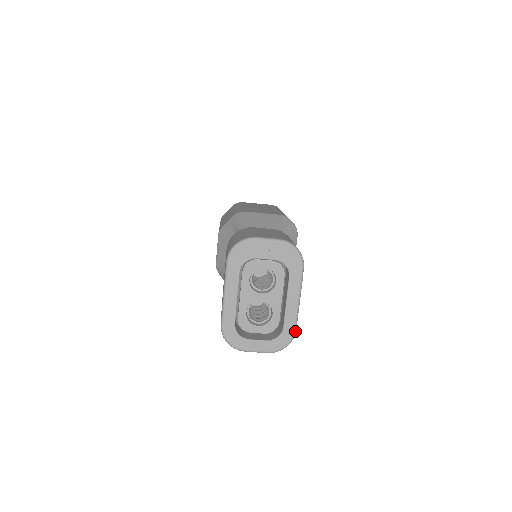
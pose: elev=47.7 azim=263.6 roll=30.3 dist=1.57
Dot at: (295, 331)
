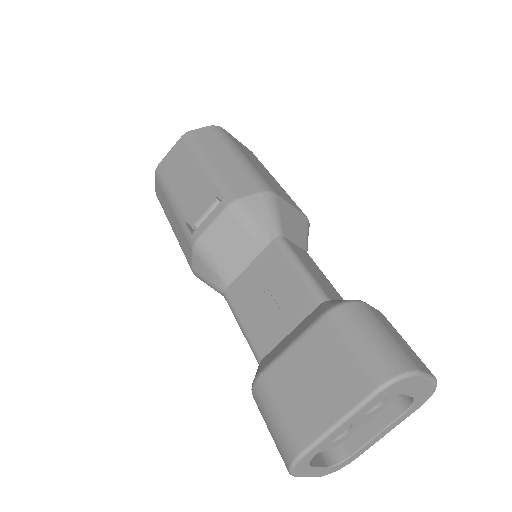
Dot at: (355, 458)
